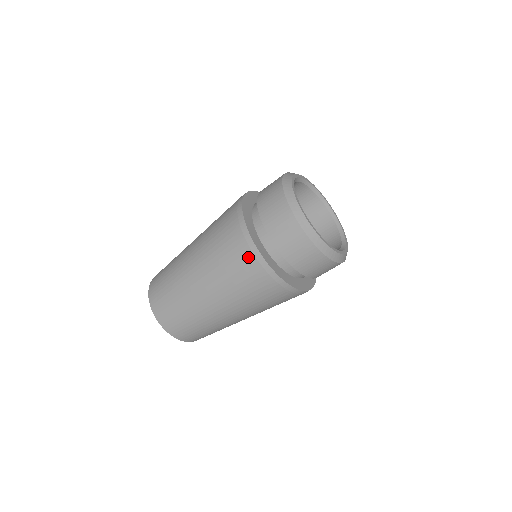
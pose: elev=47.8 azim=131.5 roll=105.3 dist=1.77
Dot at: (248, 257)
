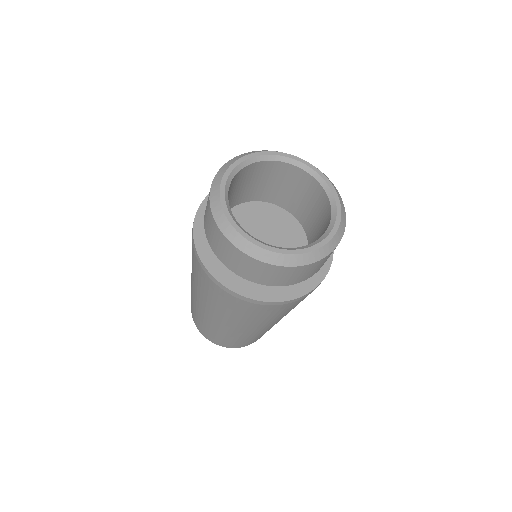
Dot at: (205, 276)
